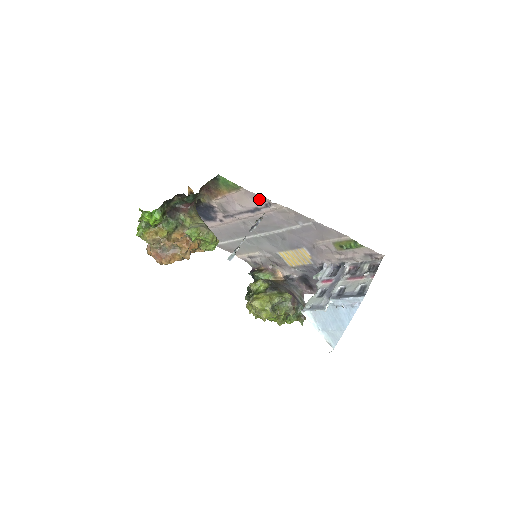
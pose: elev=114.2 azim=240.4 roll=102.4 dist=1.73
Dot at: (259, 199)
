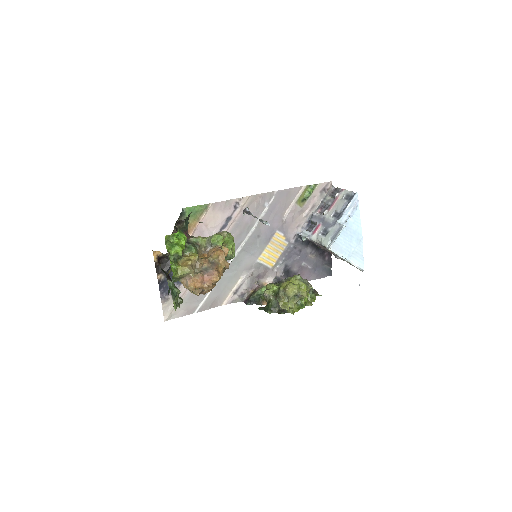
Dot at: (228, 205)
